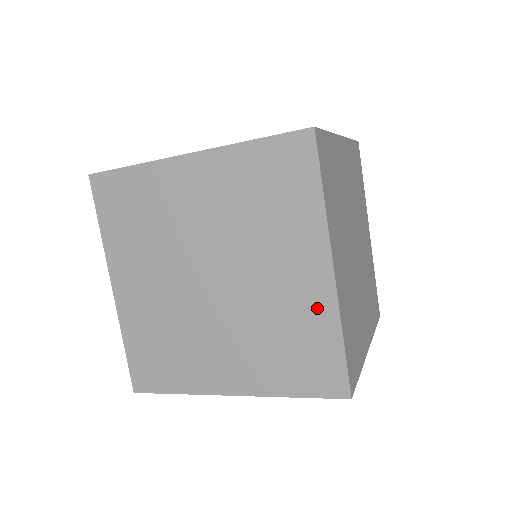
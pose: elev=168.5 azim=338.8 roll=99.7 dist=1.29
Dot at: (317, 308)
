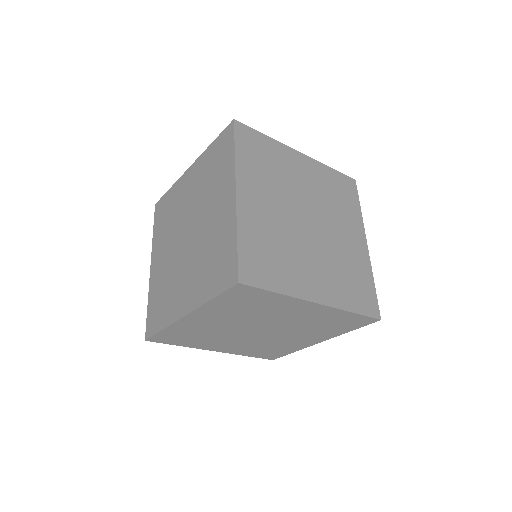
Dot at: (362, 261)
